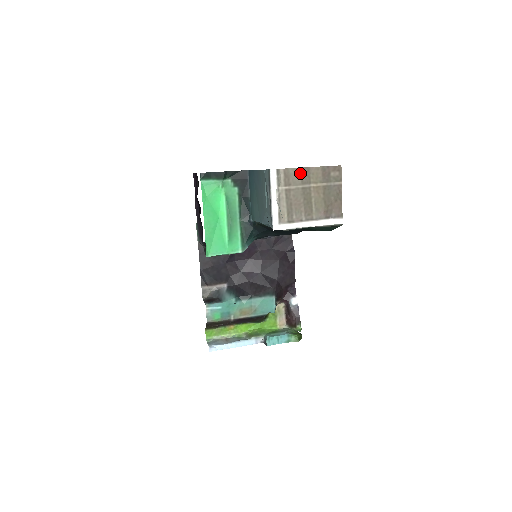
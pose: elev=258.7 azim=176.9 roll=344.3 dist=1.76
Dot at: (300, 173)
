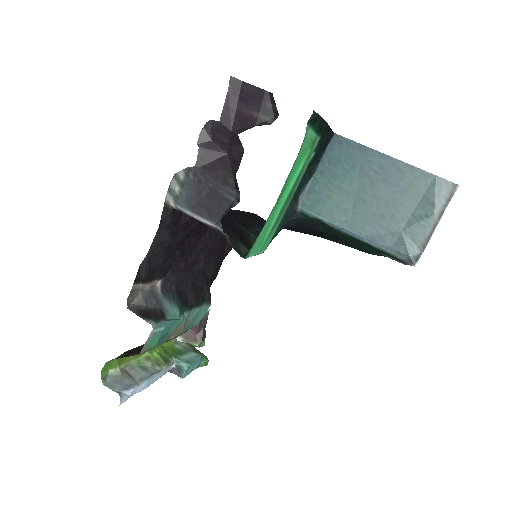
Dot at: occluded
